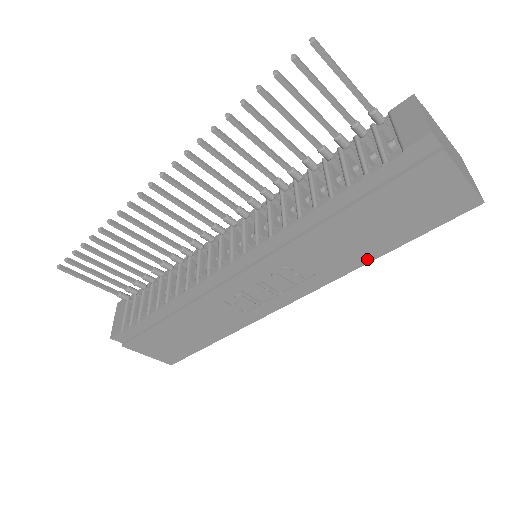
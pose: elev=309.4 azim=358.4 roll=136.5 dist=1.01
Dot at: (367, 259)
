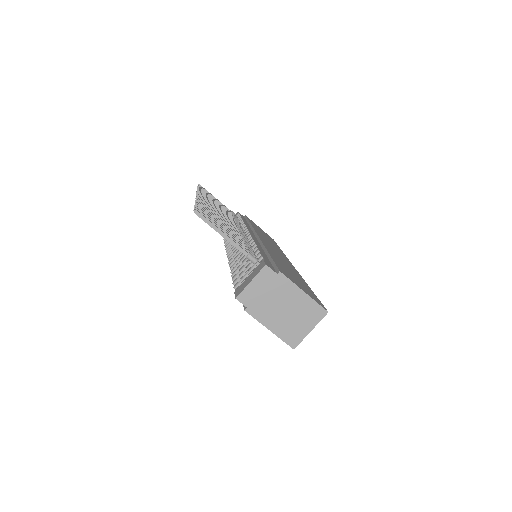
Dot at: occluded
